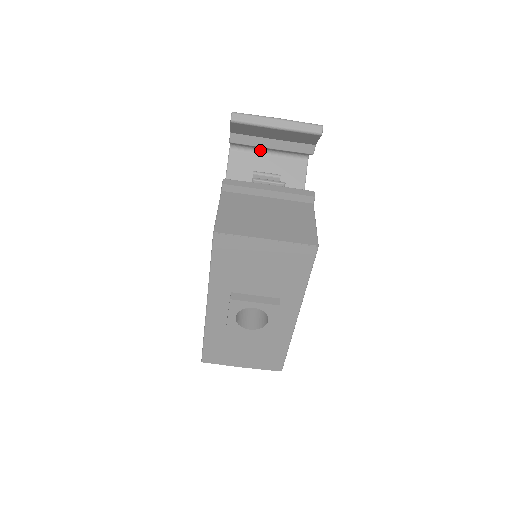
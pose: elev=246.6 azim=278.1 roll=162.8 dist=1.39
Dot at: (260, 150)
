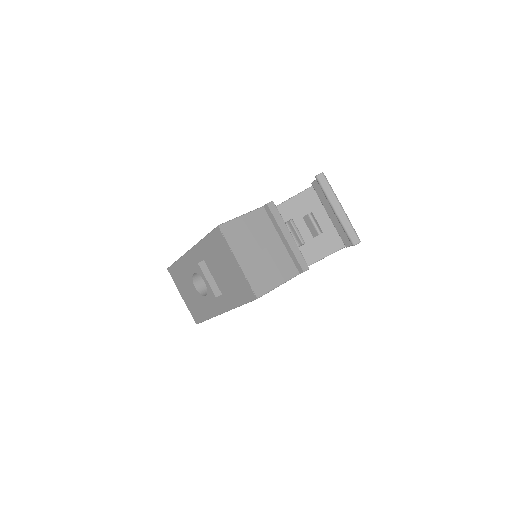
Dot at: occluded
